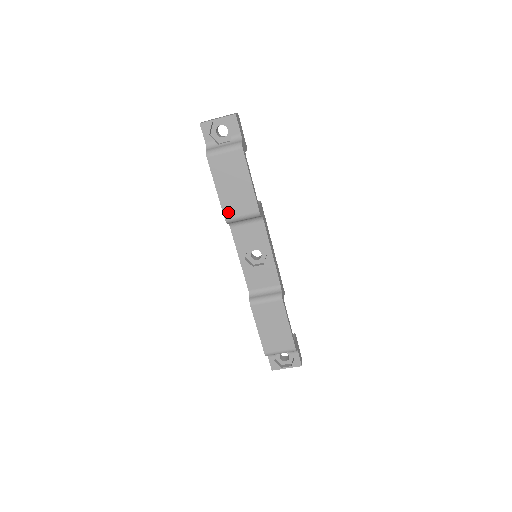
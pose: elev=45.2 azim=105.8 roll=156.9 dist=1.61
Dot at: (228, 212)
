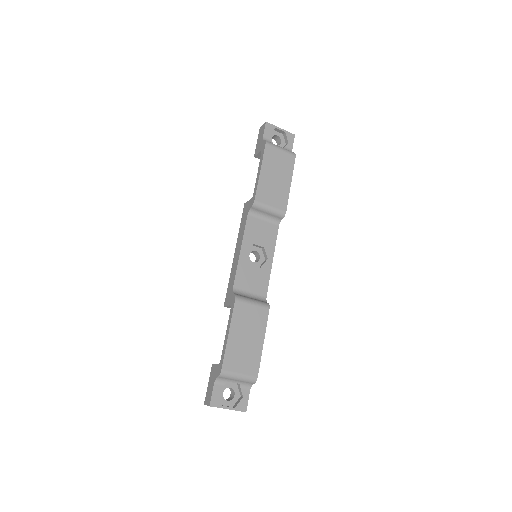
Dot at: (260, 196)
